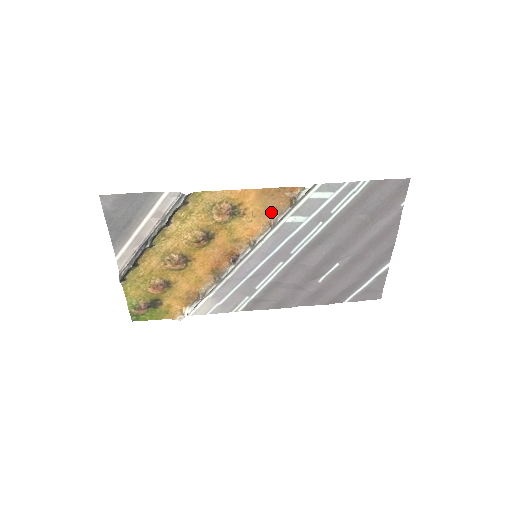
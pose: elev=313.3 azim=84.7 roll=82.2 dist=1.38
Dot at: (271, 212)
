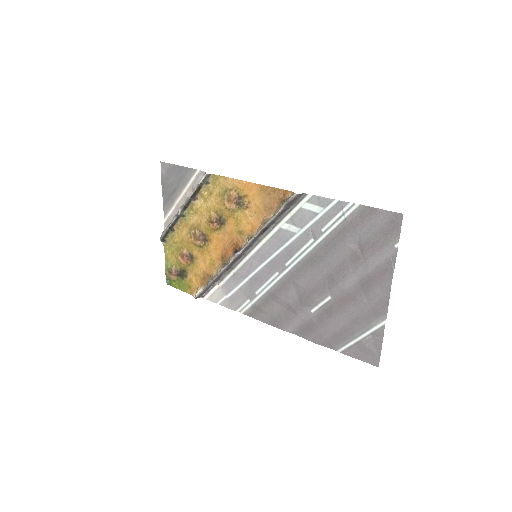
Dot at: (268, 212)
